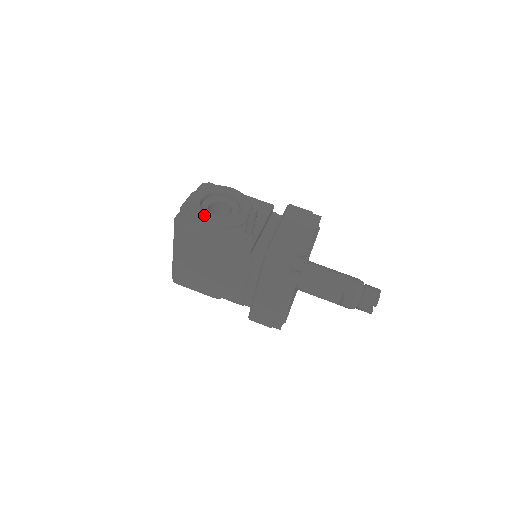
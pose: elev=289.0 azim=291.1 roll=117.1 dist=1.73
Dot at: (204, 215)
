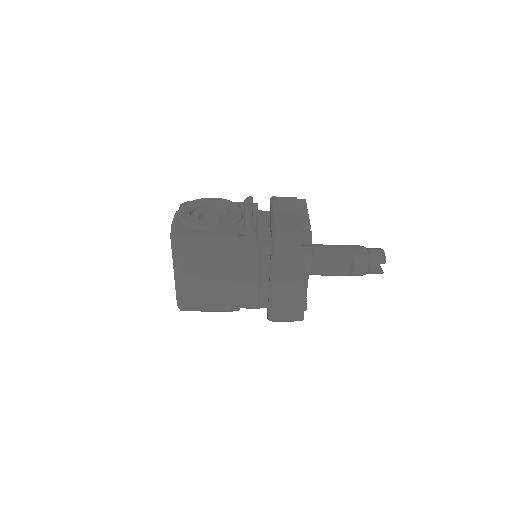
Dot at: (199, 222)
